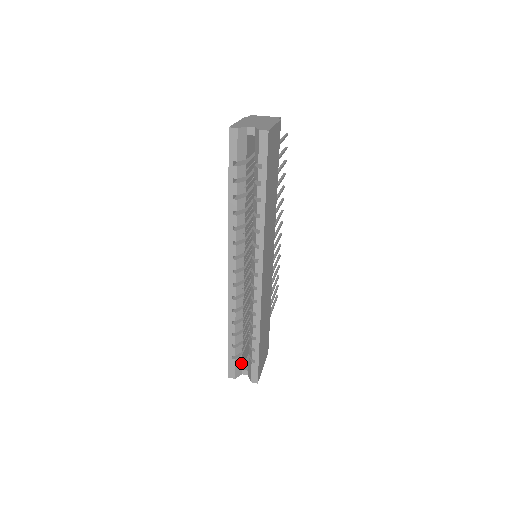
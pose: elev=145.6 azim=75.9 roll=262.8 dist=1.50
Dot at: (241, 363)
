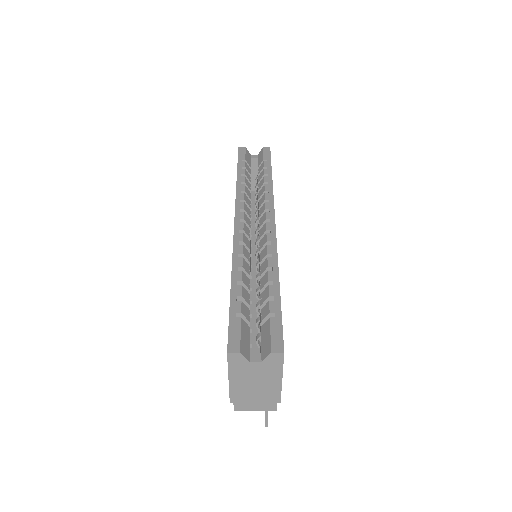
Dot at: (248, 340)
